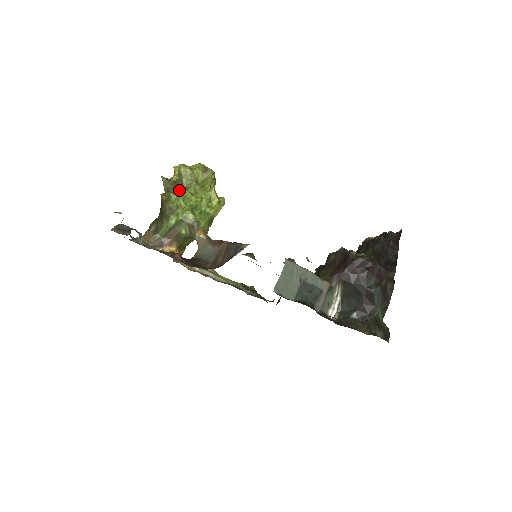
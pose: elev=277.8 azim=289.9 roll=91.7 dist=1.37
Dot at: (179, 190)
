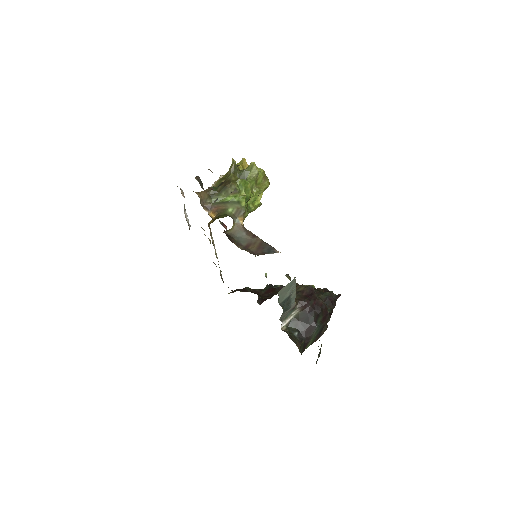
Dot at: occluded
